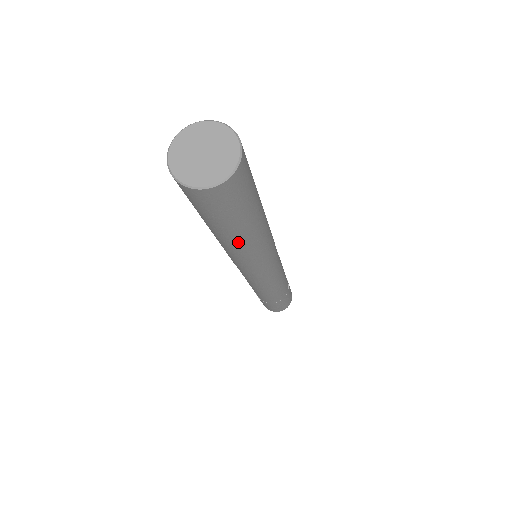
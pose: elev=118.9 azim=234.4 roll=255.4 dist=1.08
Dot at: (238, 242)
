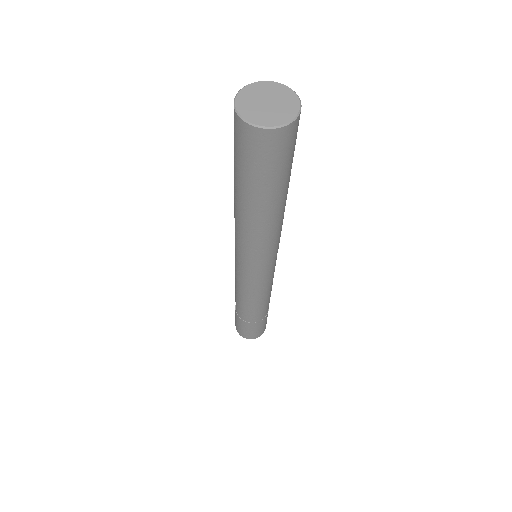
Dot at: (245, 209)
